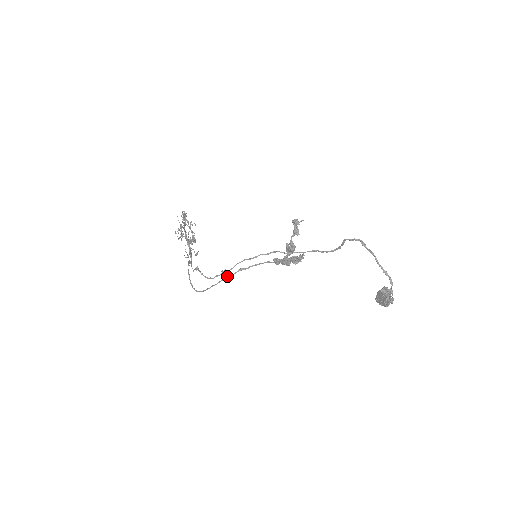
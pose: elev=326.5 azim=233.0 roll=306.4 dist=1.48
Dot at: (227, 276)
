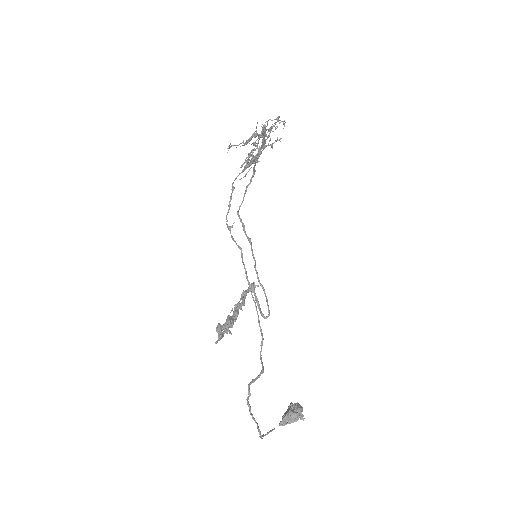
Dot at: (243, 226)
